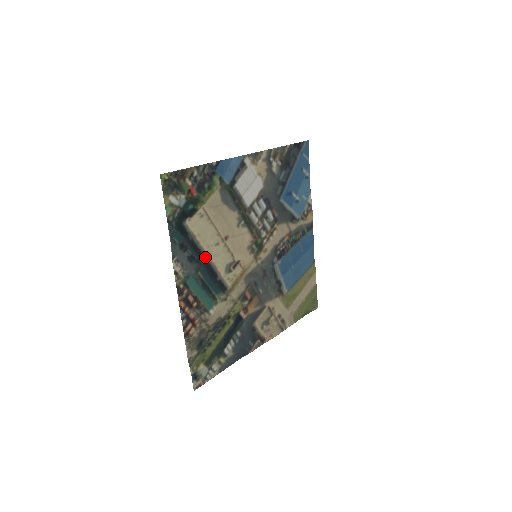
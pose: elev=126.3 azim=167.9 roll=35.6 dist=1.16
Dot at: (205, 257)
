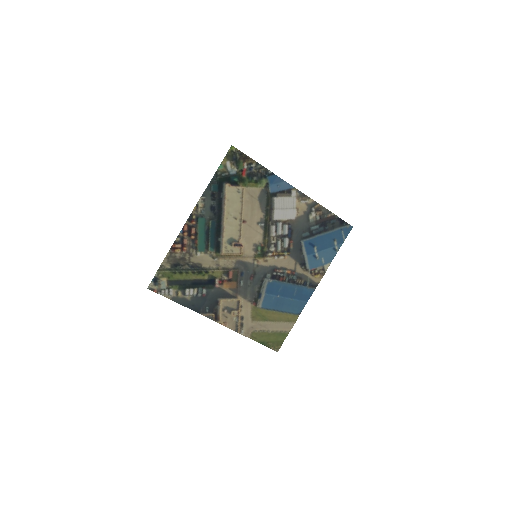
Dot at: (222, 217)
